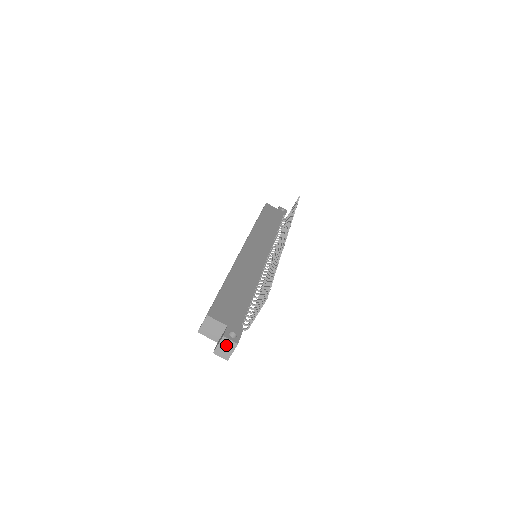
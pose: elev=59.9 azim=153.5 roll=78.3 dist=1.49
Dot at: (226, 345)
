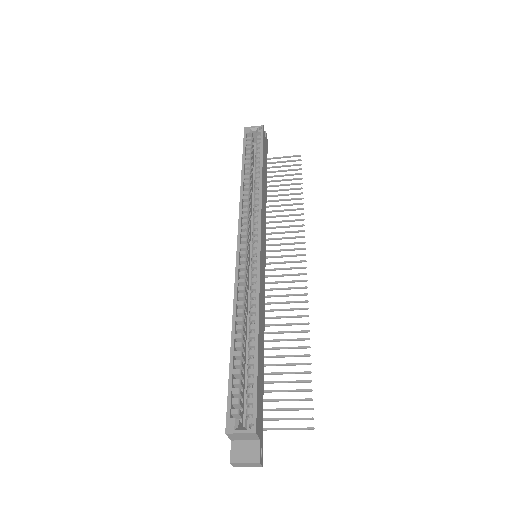
Dot at: (251, 465)
